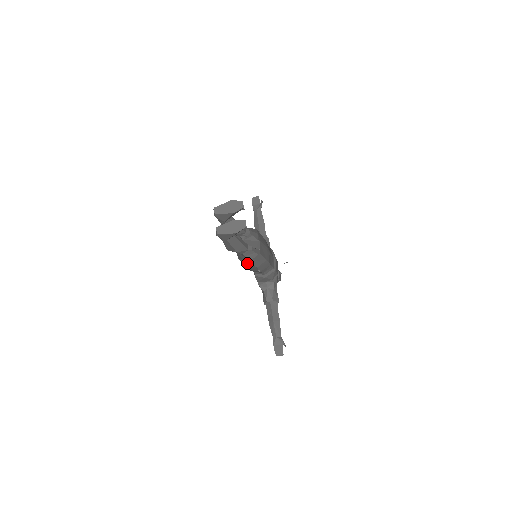
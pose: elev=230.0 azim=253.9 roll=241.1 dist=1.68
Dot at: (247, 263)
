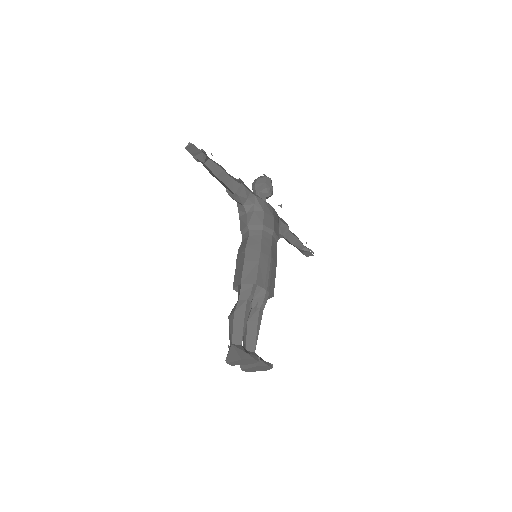
Dot at: occluded
